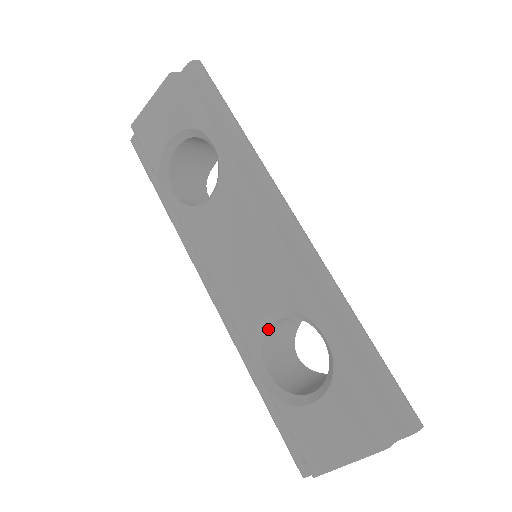
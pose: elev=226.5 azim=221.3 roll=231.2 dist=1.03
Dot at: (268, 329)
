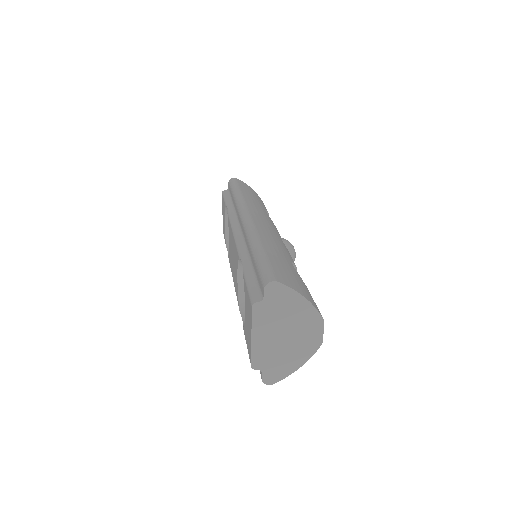
Dot at: occluded
